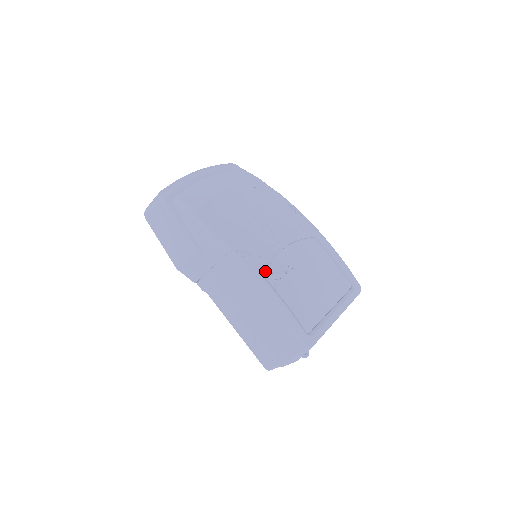
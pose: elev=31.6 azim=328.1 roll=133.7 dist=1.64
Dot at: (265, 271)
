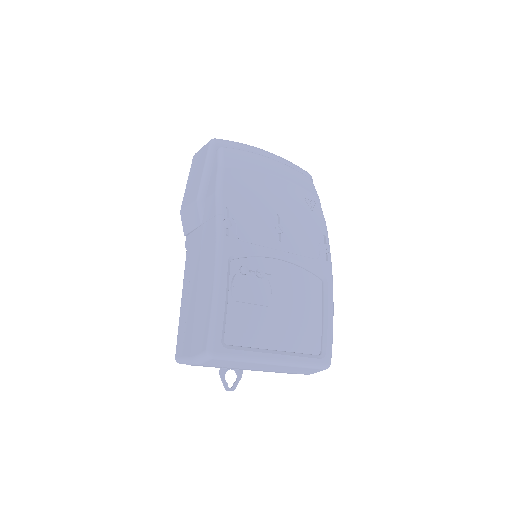
Dot at: (236, 256)
